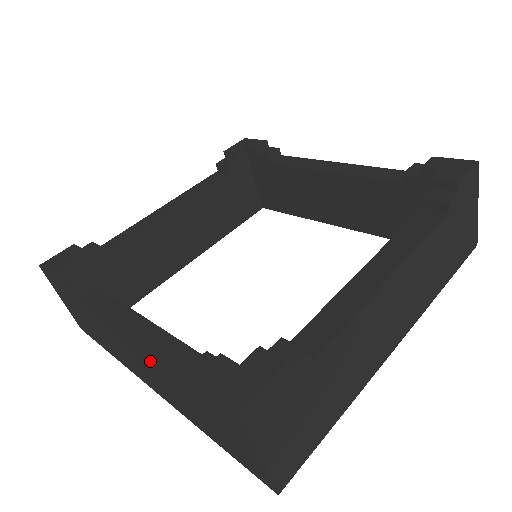
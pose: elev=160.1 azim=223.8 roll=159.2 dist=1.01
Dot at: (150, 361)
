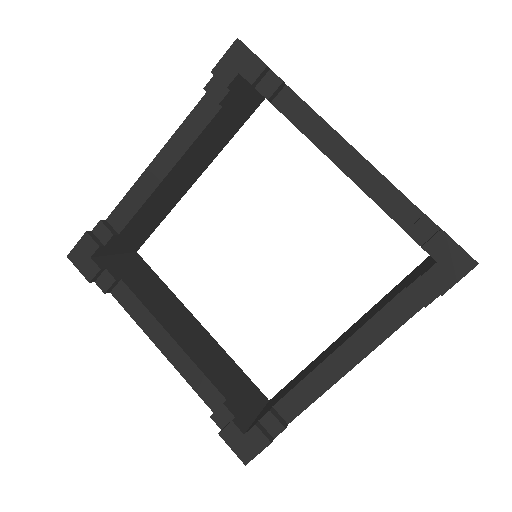
Dot at: occluded
